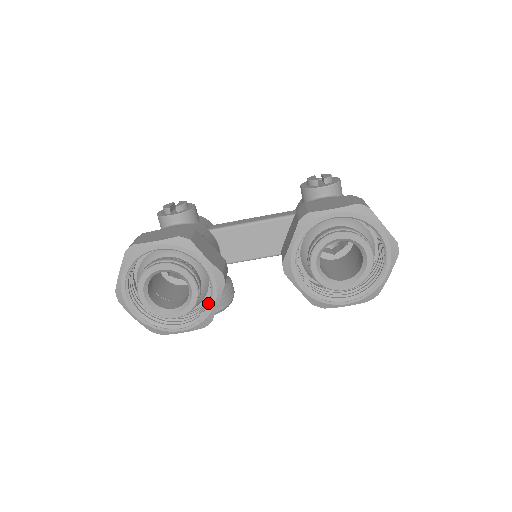
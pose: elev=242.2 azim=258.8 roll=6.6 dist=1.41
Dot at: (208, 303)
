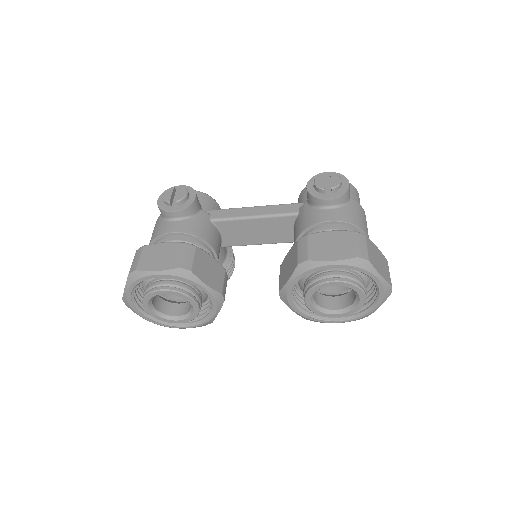
Dot at: (209, 313)
